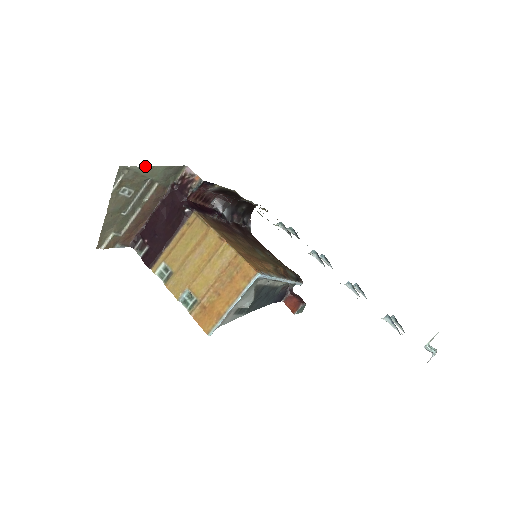
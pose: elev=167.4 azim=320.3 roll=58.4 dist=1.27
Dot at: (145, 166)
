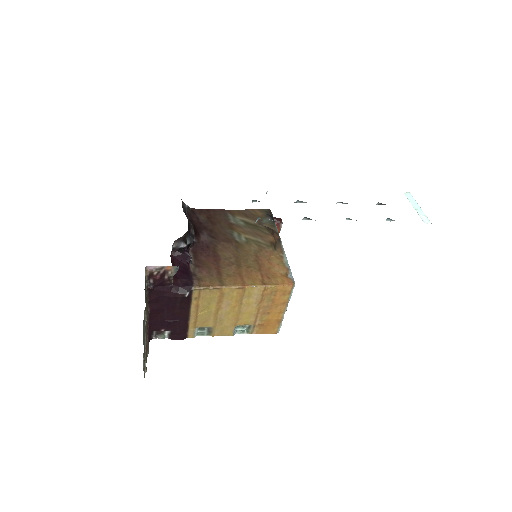
Dot at: occluded
